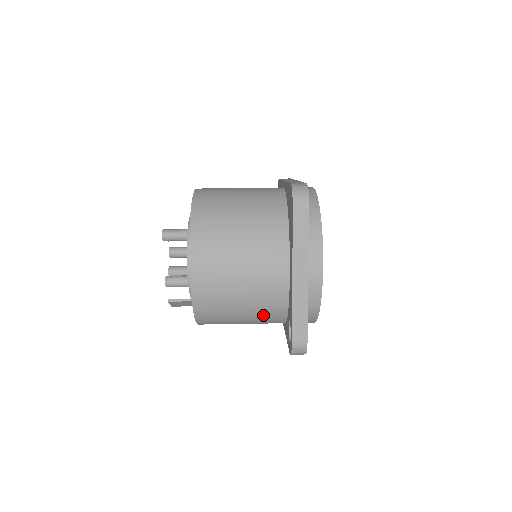
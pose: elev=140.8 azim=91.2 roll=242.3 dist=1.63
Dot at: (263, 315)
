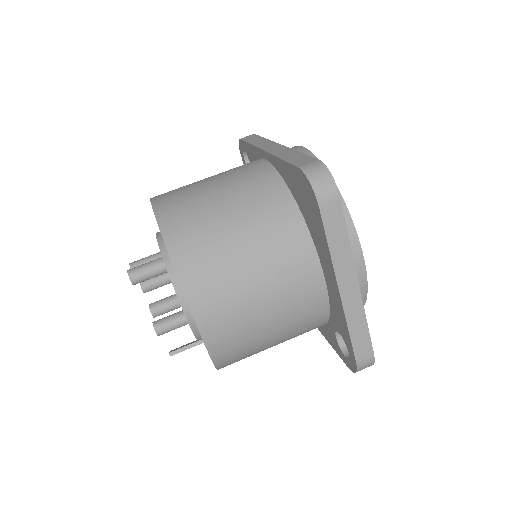
Dot at: (299, 333)
